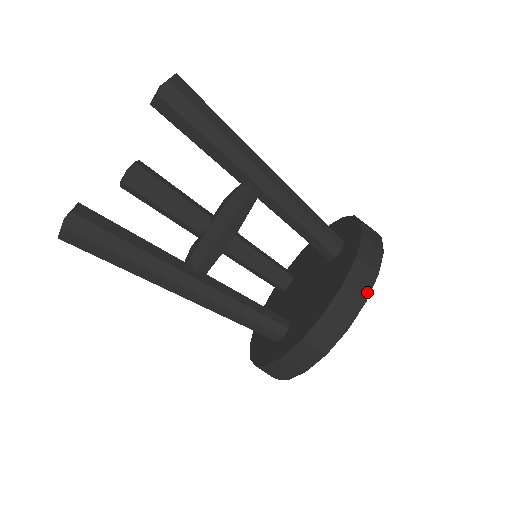
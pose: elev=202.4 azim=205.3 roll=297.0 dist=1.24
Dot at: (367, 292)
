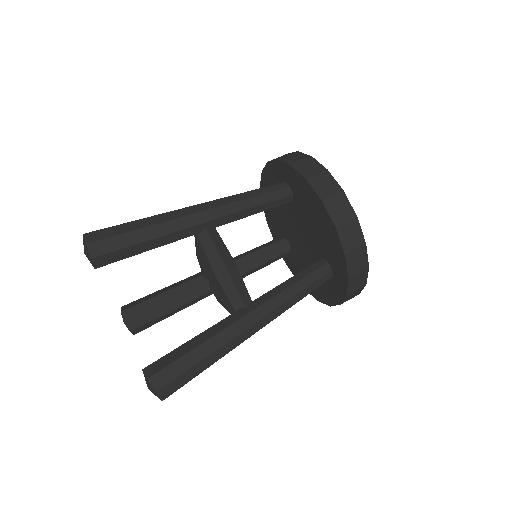
Dot at: (337, 186)
